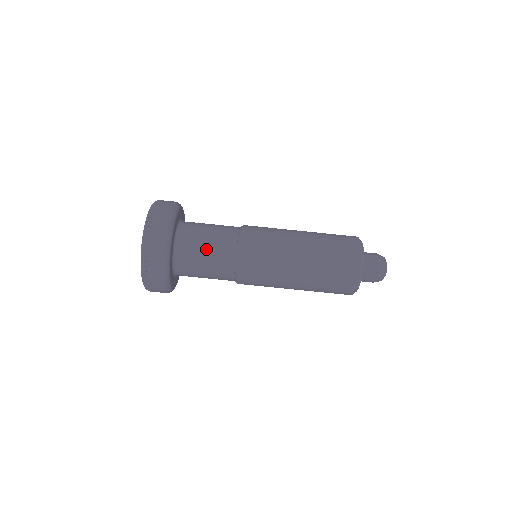
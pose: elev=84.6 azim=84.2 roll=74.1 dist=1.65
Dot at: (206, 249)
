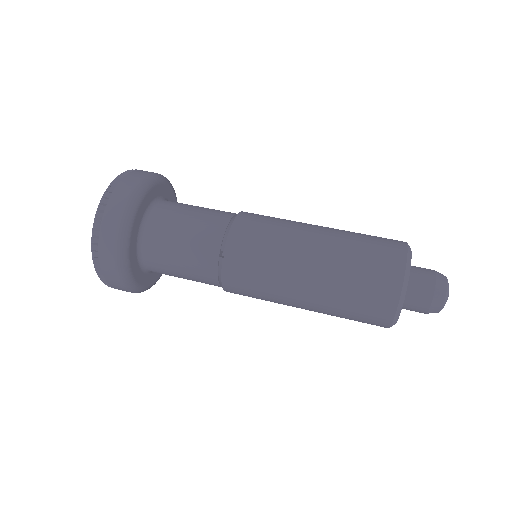
Dot at: (198, 207)
